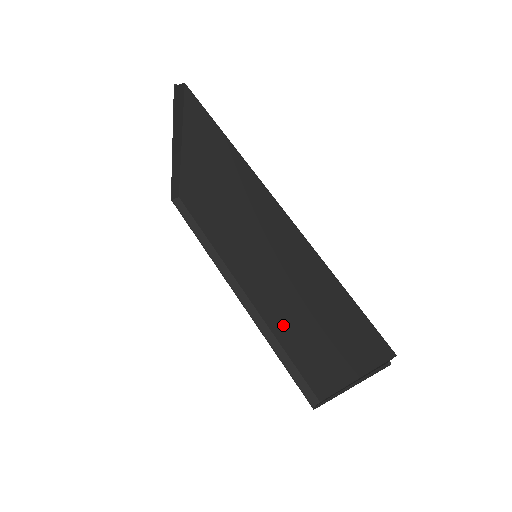
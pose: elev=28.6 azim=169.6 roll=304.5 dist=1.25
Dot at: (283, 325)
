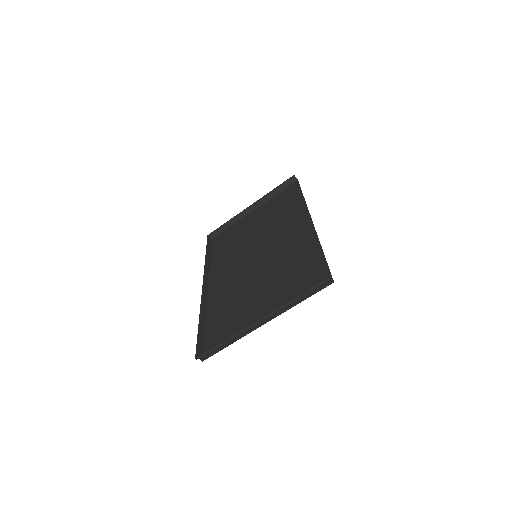
Dot at: (229, 301)
